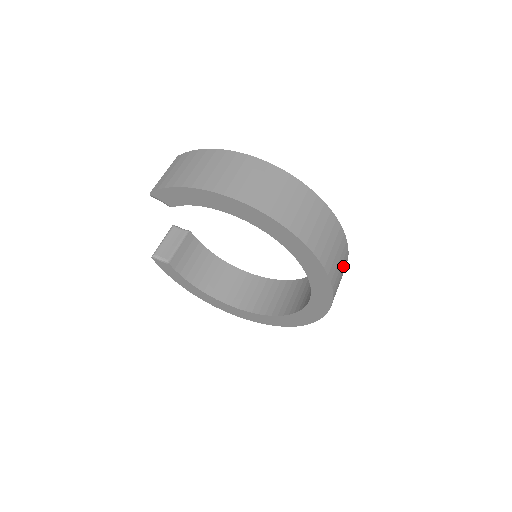
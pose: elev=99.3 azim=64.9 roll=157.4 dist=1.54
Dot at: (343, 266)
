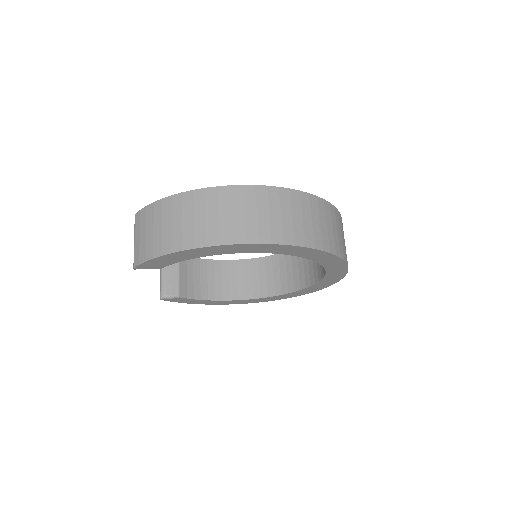
Dot at: (342, 230)
